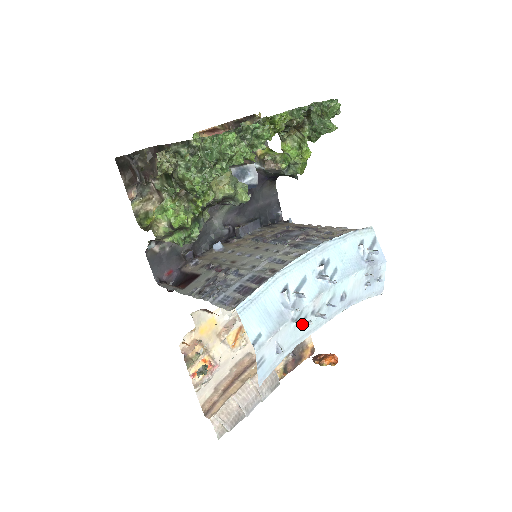
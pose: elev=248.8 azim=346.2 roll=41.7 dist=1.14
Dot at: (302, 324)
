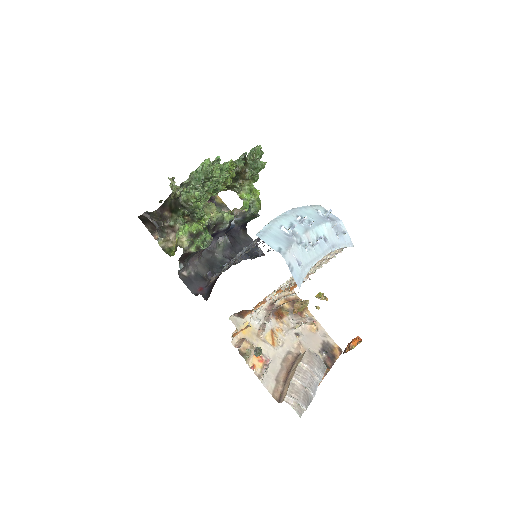
Dot at: (306, 250)
